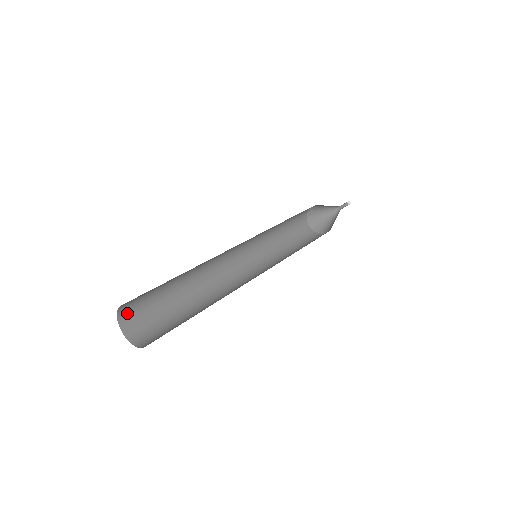
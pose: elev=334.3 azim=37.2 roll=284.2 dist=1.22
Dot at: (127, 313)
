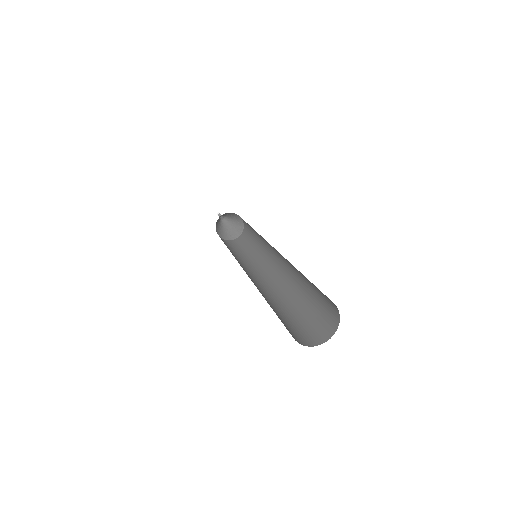
Dot at: occluded
